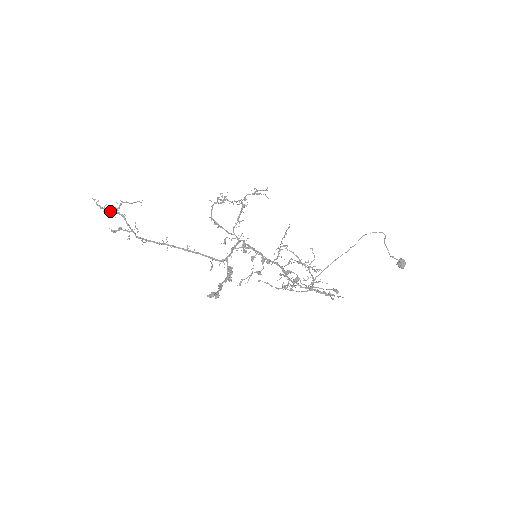
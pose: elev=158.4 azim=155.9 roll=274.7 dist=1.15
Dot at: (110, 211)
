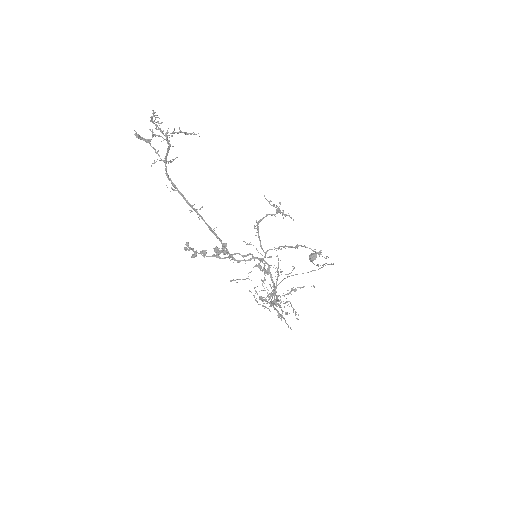
Dot at: (158, 129)
